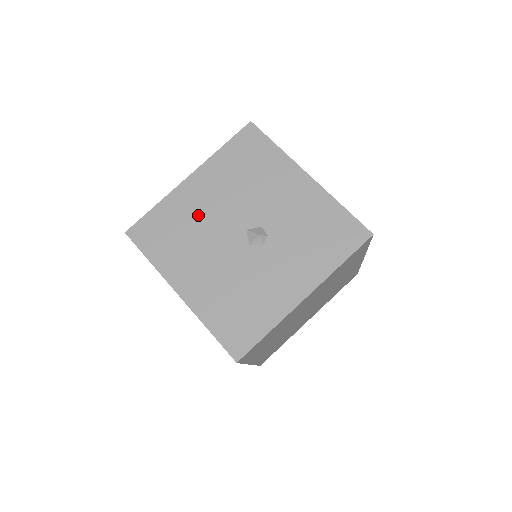
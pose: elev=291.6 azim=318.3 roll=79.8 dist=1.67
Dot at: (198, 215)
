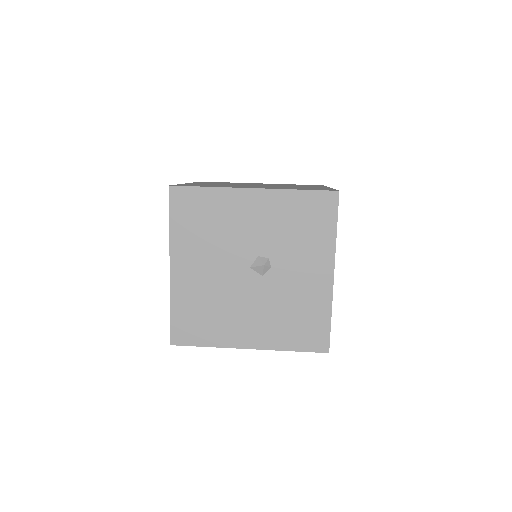
Dot at: (206, 288)
